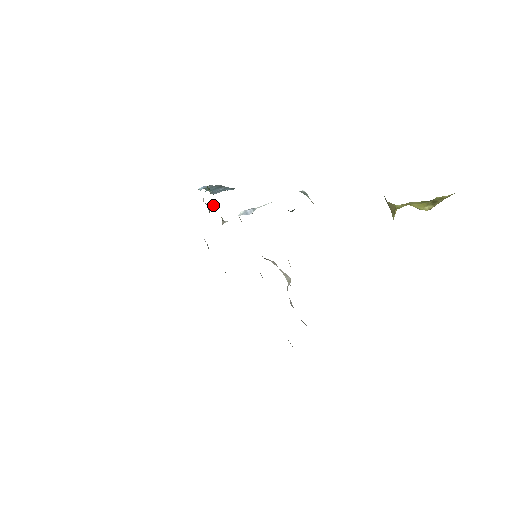
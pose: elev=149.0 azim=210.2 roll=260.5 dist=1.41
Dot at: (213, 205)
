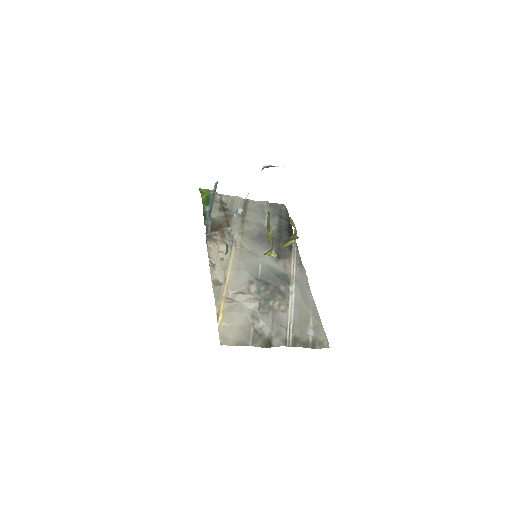
Dot at: (225, 204)
